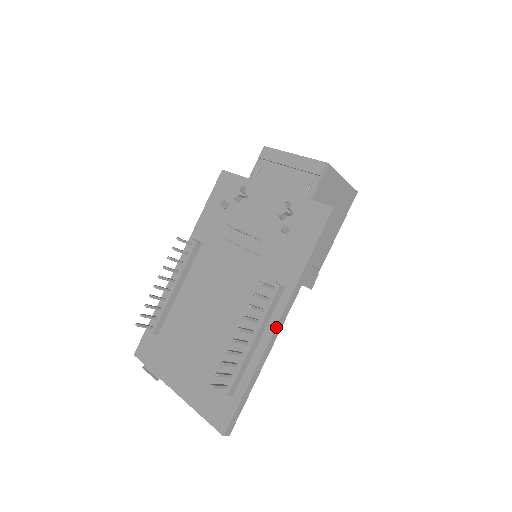
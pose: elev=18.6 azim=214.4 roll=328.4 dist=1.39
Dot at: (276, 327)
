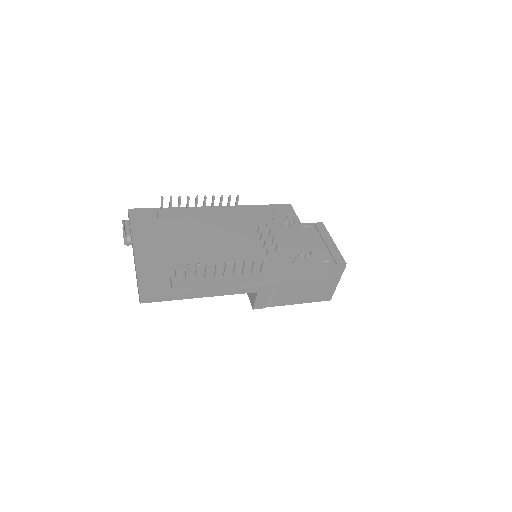
Dot at: (238, 289)
